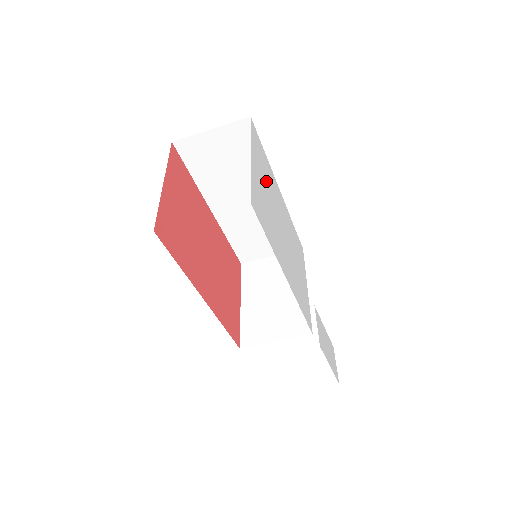
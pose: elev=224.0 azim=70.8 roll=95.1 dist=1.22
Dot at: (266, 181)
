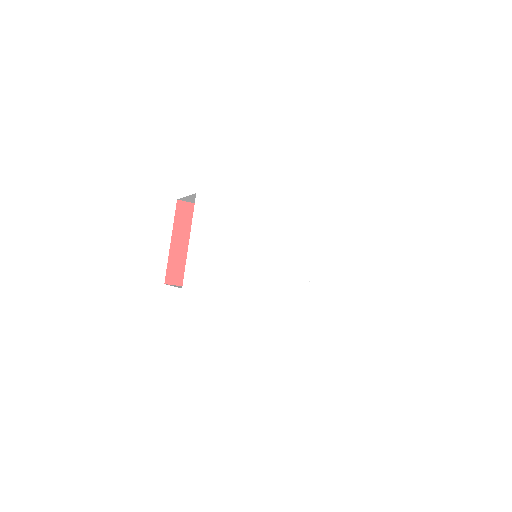
Dot at: (221, 233)
